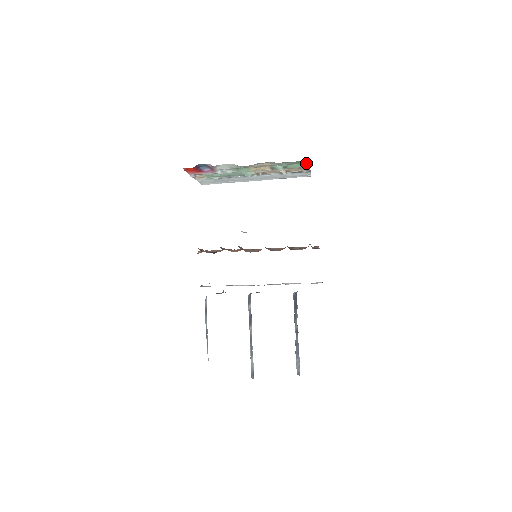
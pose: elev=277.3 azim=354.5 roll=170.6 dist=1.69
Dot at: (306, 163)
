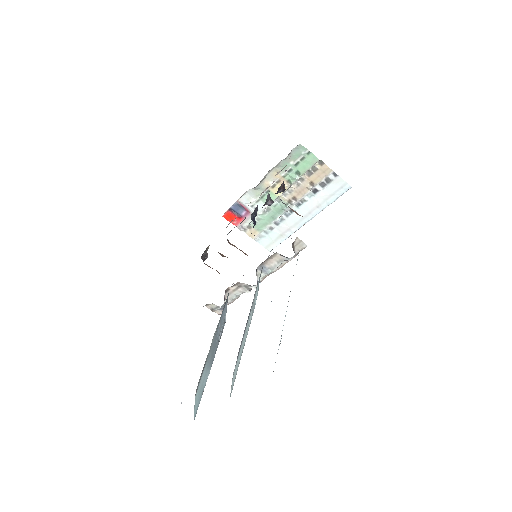
Dot at: (310, 155)
